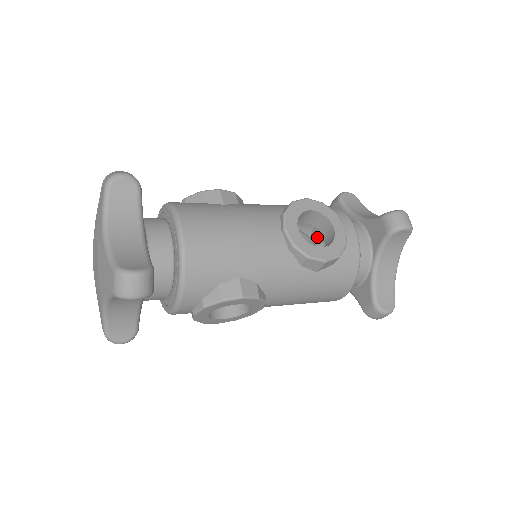
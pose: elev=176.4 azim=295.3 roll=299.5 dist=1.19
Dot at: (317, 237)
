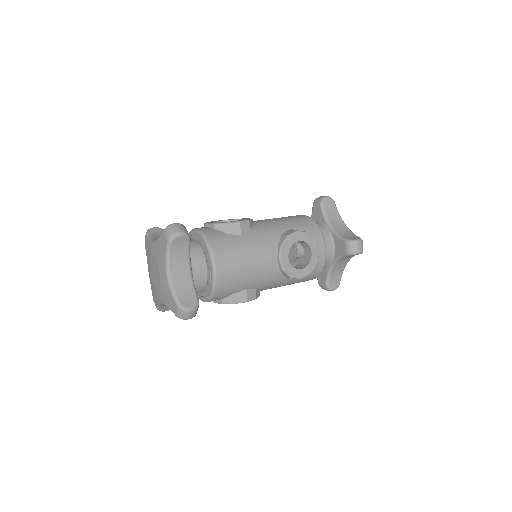
Dot at: occluded
